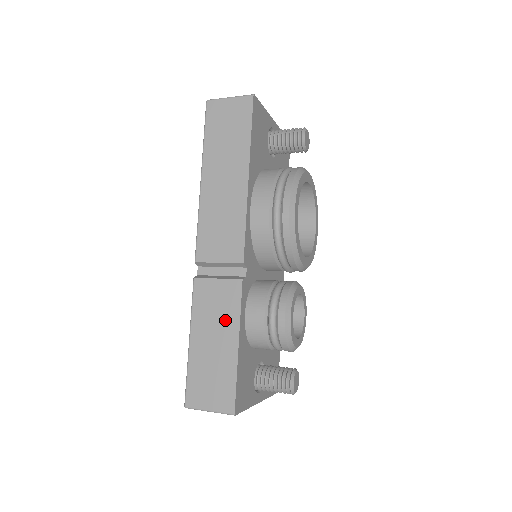
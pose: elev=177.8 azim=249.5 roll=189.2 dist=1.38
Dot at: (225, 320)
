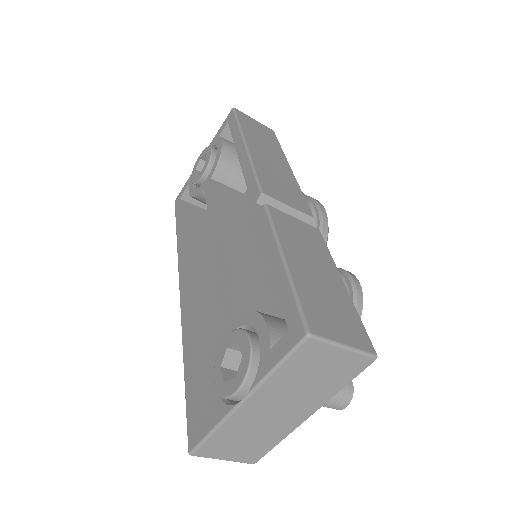
Dot at: (318, 254)
